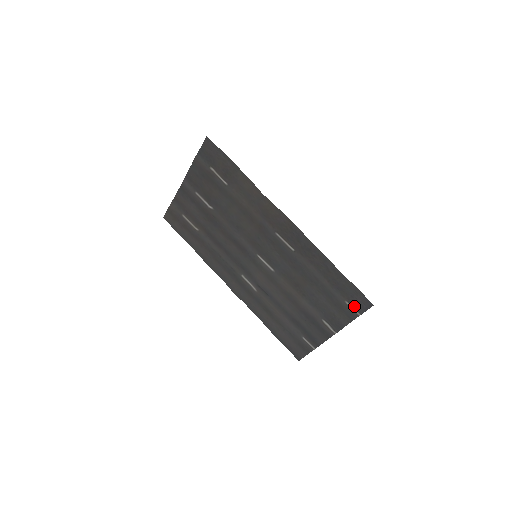
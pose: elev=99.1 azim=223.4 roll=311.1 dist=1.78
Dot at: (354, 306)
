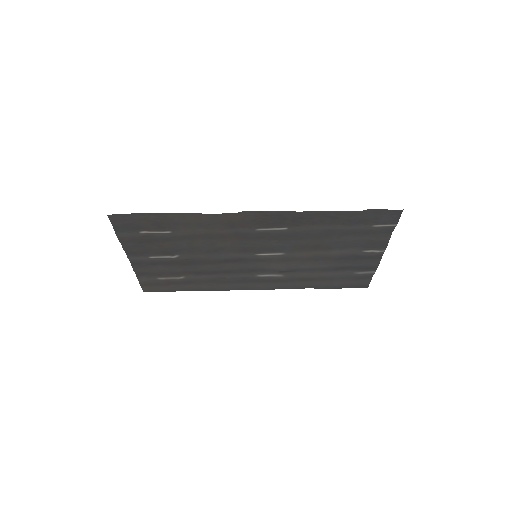
Dot at: (385, 223)
